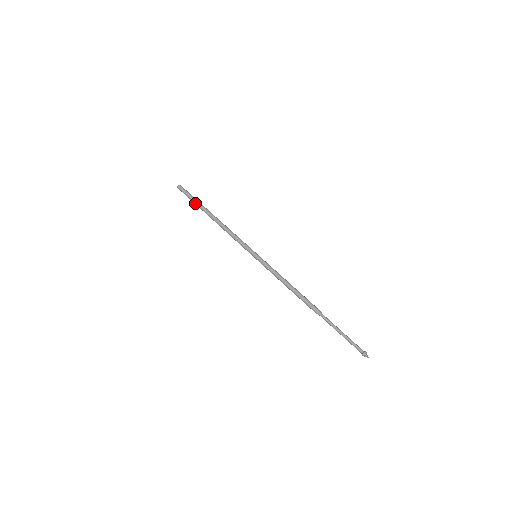
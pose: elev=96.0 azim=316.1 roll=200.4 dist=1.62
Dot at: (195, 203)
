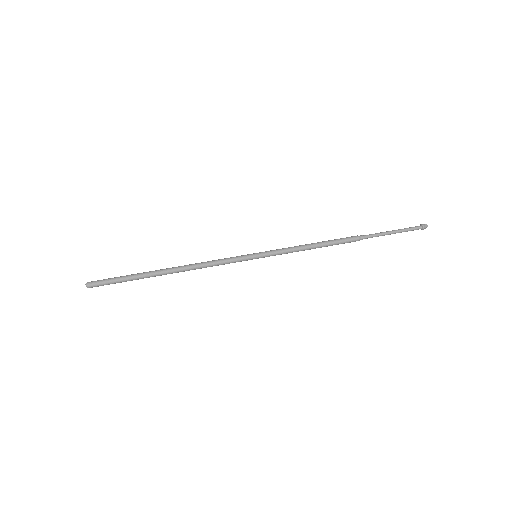
Dot at: (131, 277)
